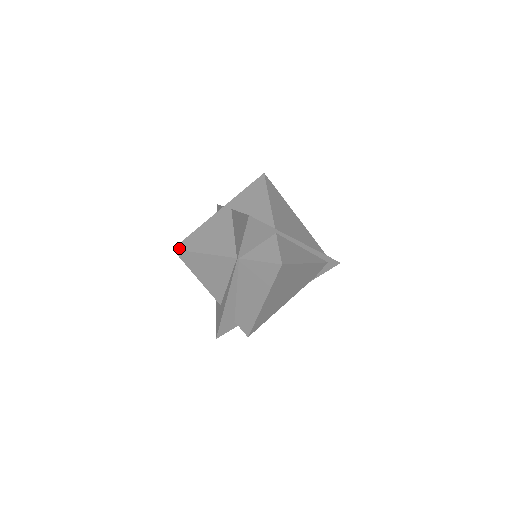
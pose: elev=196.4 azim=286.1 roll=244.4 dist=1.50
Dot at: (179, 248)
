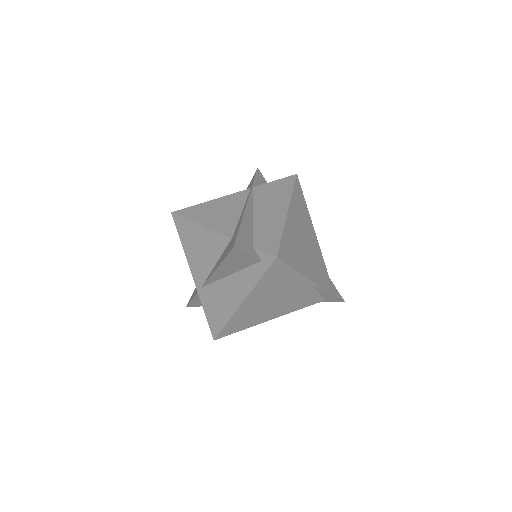
Dot at: (180, 211)
